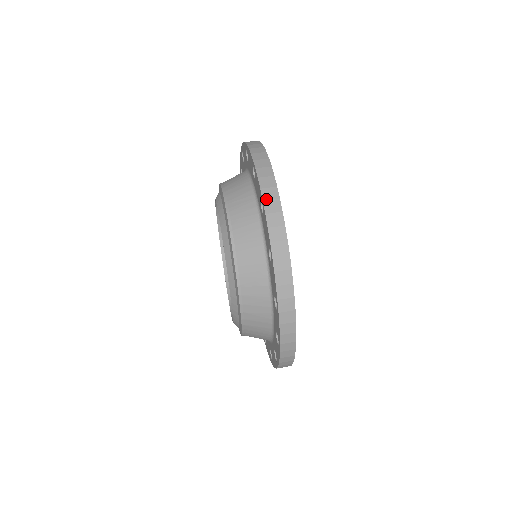
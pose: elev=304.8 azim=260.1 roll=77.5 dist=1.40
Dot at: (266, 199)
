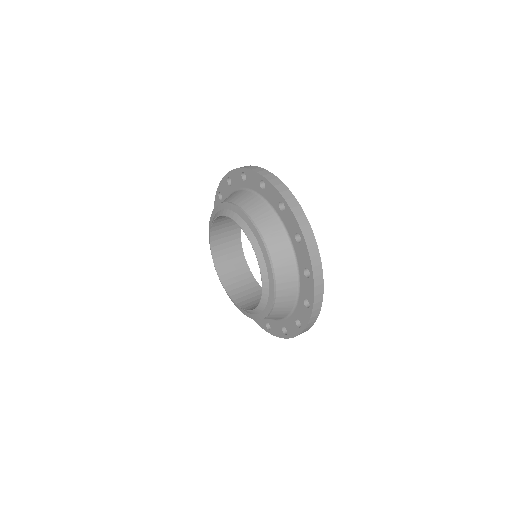
Dot at: (287, 199)
